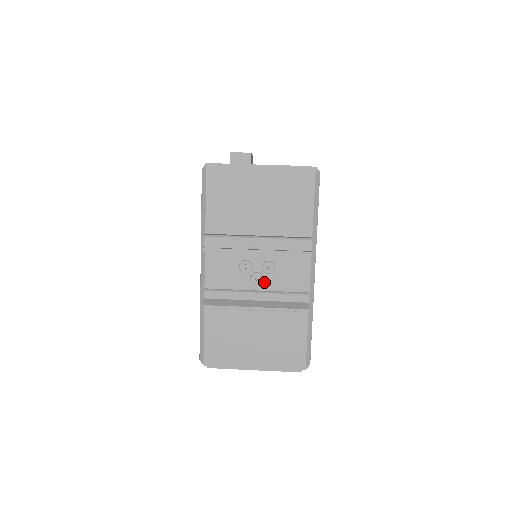
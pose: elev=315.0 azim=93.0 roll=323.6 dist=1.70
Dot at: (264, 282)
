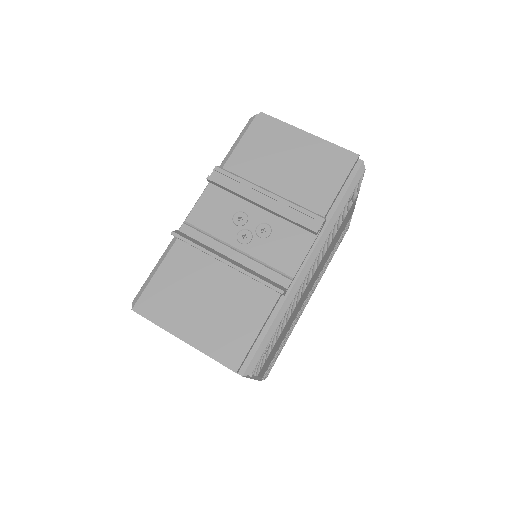
Dot at: (250, 244)
